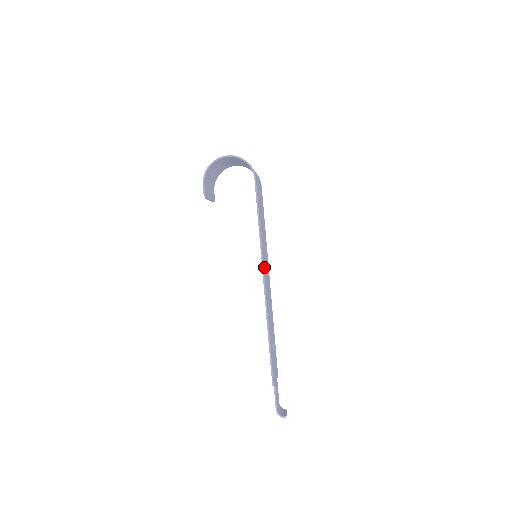
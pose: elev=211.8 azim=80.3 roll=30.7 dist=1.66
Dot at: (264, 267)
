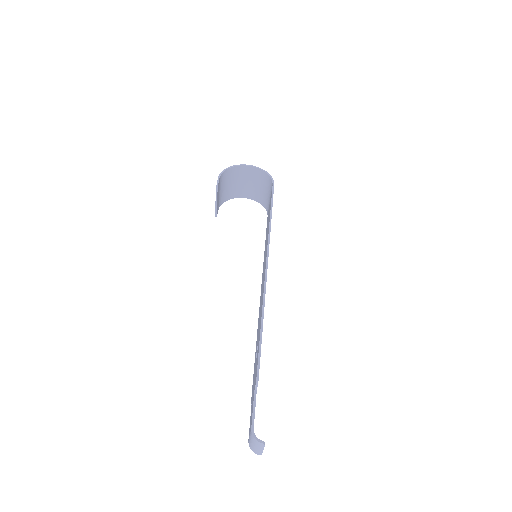
Dot at: occluded
